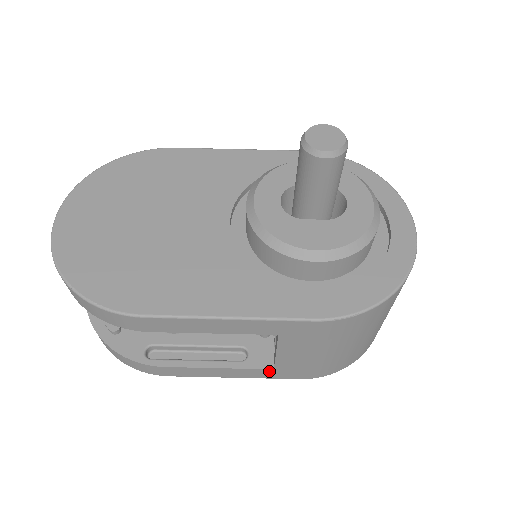
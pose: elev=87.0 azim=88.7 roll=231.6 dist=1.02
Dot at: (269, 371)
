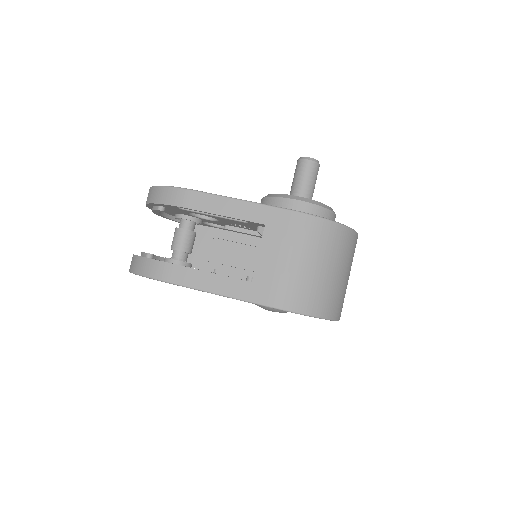
Dot at: (248, 285)
